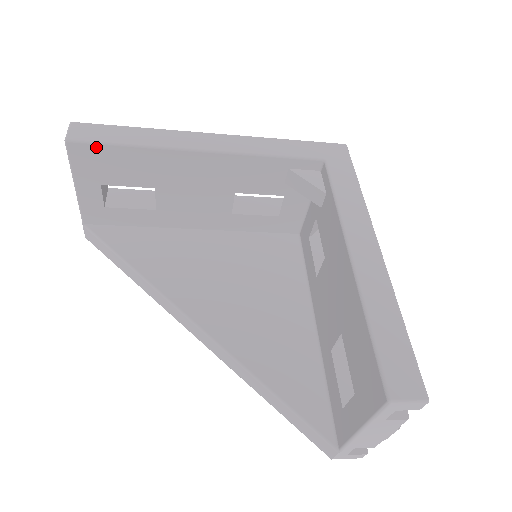
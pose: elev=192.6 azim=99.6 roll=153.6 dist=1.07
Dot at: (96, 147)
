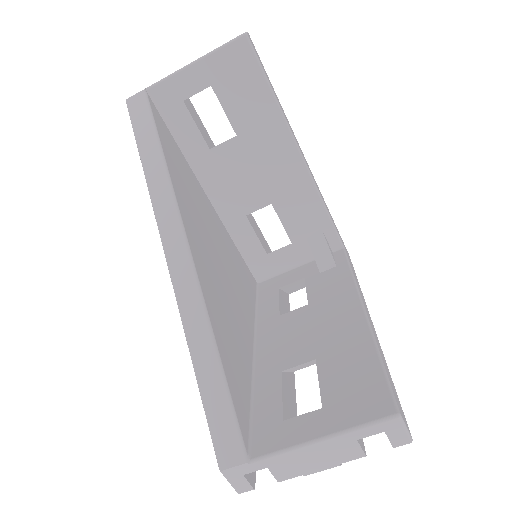
Dot at: (254, 63)
